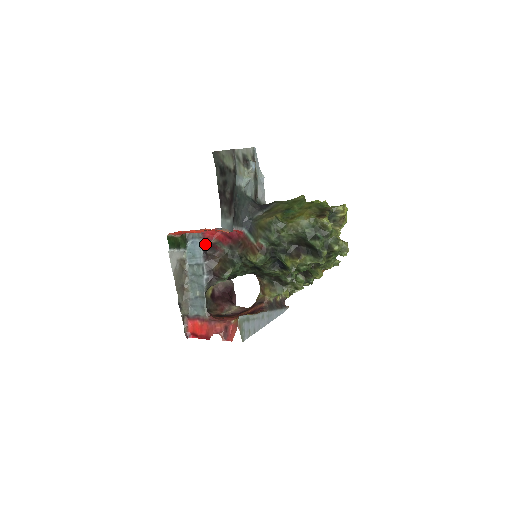
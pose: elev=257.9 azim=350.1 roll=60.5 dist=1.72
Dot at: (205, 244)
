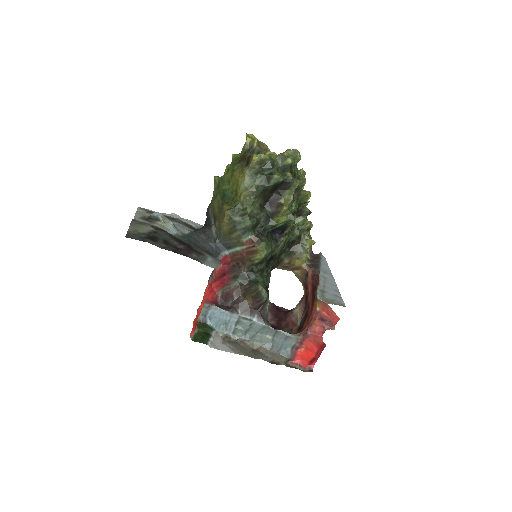
Dot at: (218, 305)
